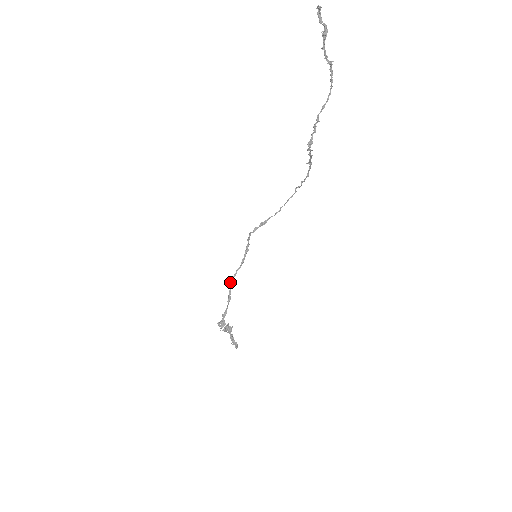
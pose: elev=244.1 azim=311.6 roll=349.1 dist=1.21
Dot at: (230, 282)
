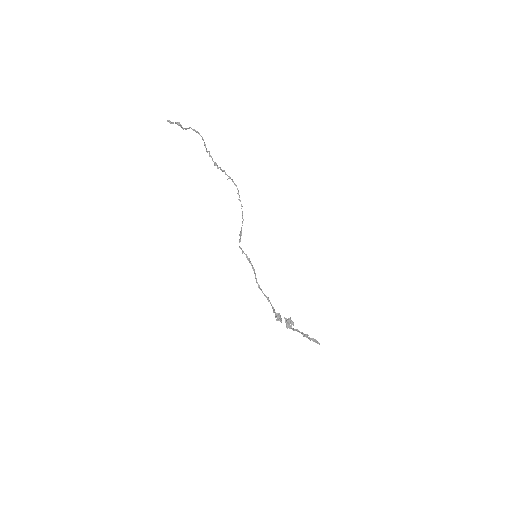
Dot at: occluded
